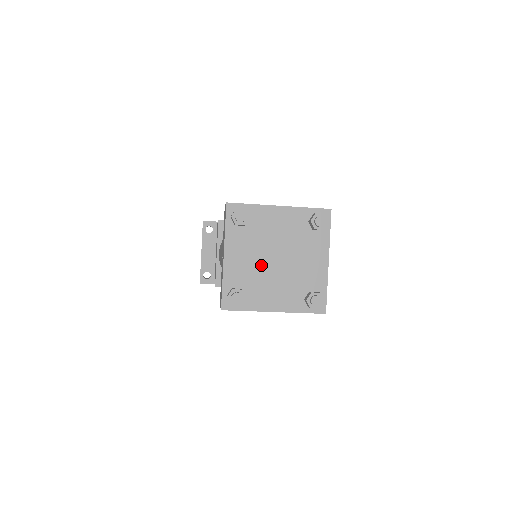
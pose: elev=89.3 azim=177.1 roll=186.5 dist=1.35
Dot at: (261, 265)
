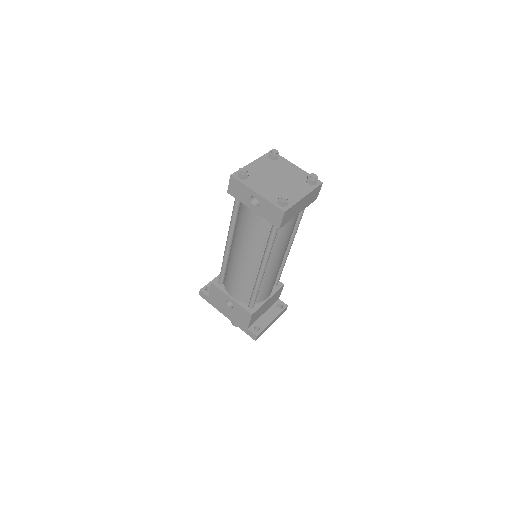
Dot at: (267, 176)
